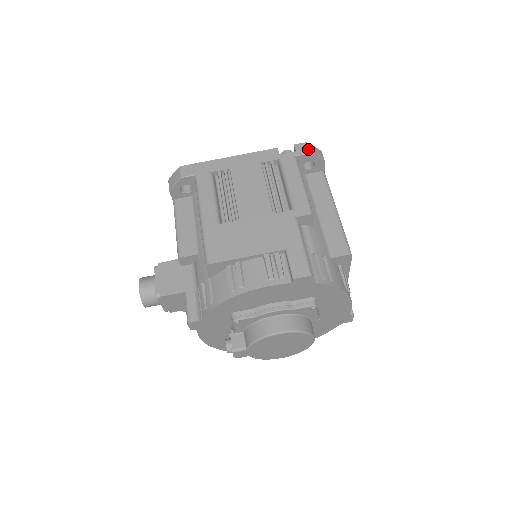
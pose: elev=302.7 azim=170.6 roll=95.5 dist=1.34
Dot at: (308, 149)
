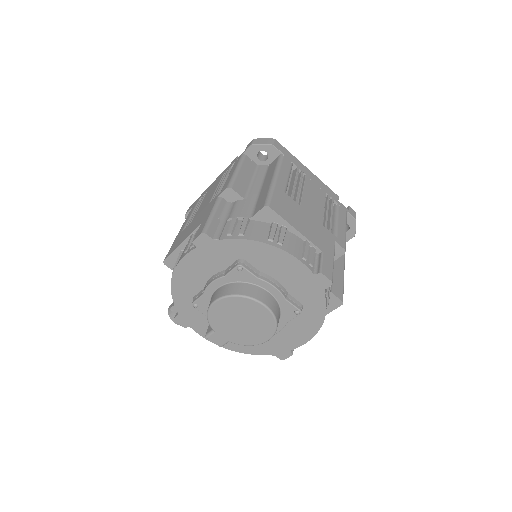
Dot at: (252, 143)
